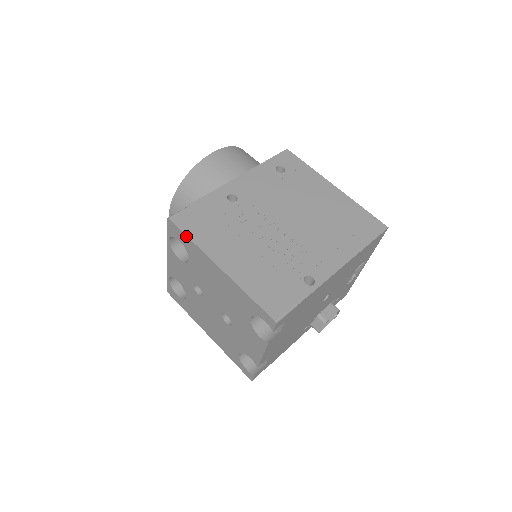
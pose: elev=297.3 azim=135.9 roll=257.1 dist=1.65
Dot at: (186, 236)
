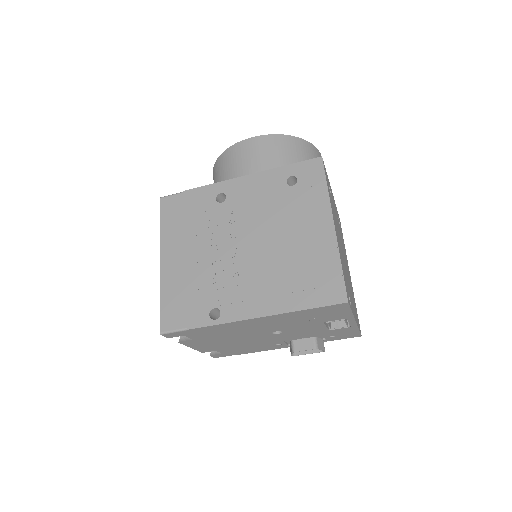
Dot at: (160, 221)
